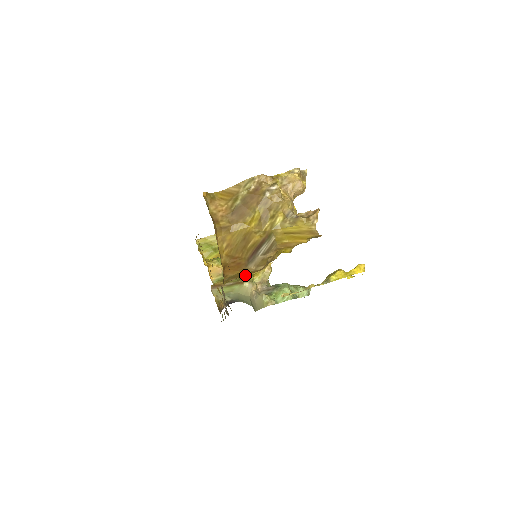
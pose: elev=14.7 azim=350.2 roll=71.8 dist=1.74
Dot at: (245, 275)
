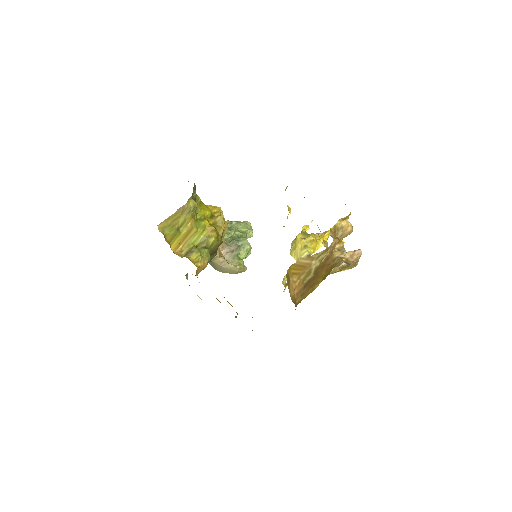
Dot at: occluded
